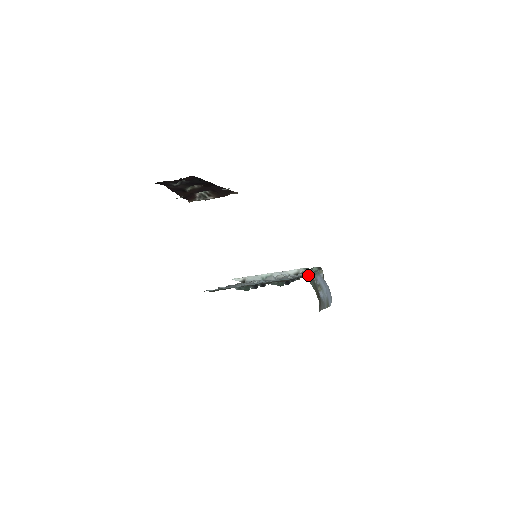
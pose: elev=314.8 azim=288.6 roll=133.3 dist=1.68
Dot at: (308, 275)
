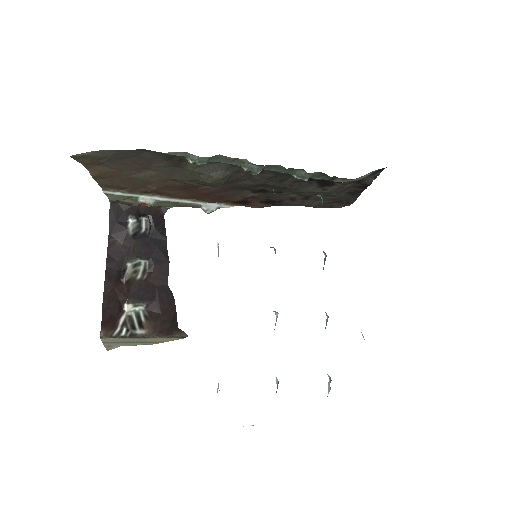
Dot at: occluded
